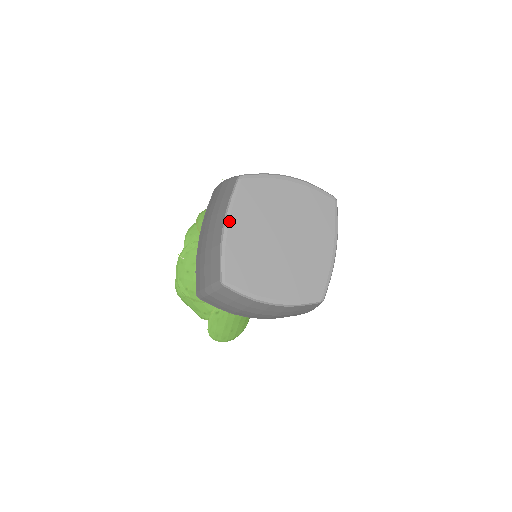
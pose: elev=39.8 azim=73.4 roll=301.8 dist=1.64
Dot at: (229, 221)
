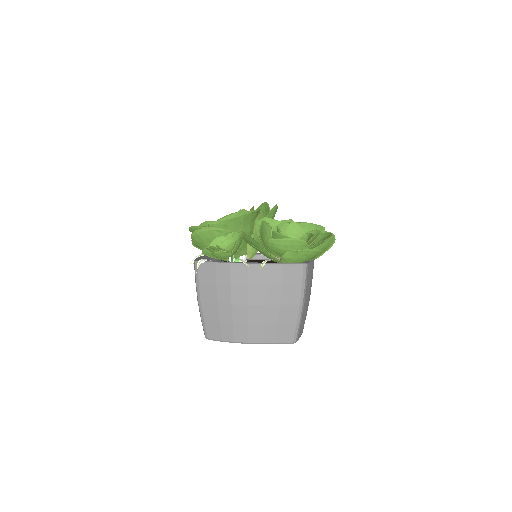
Dot at: occluded
